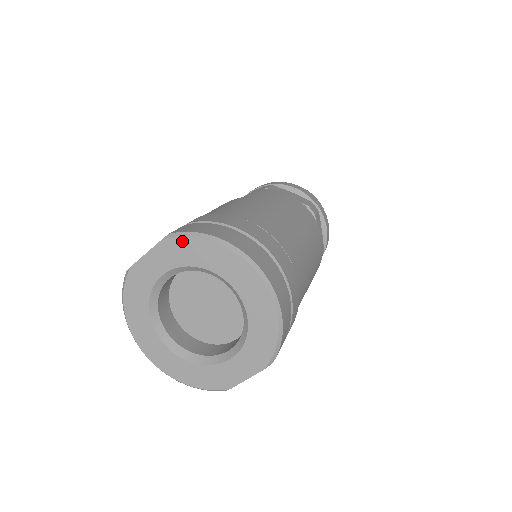
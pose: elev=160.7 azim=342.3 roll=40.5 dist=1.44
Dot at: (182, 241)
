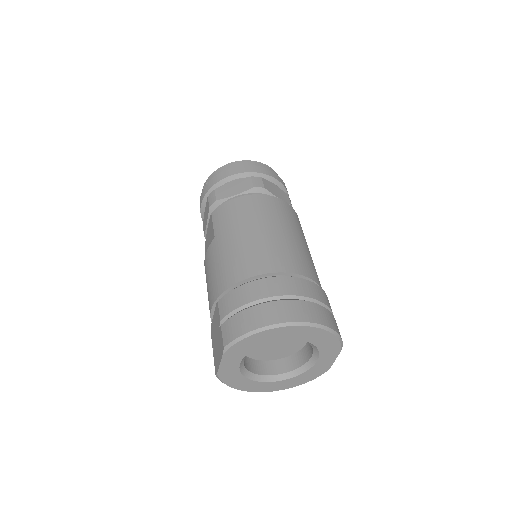
Dot at: (236, 346)
